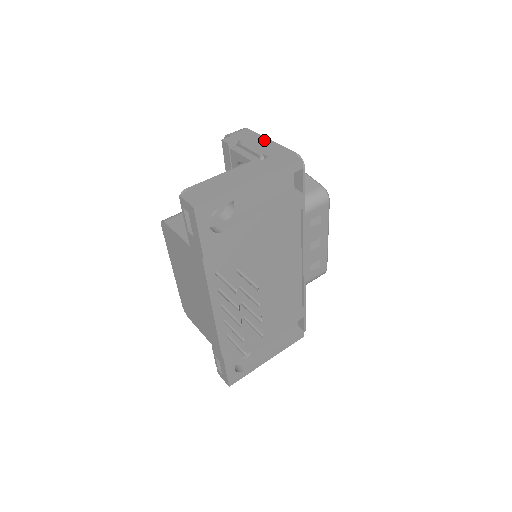
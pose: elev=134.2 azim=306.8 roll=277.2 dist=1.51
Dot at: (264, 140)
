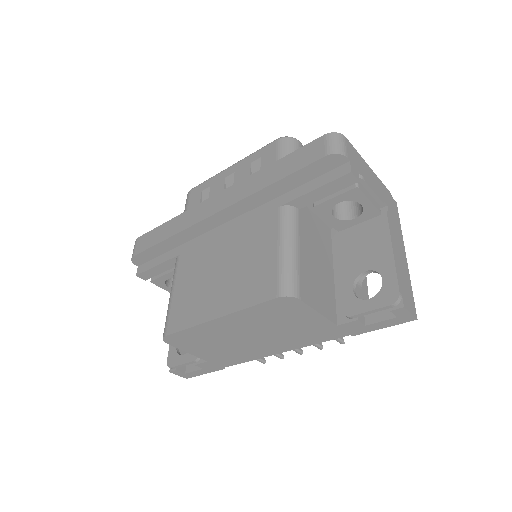
Dot at: (368, 168)
